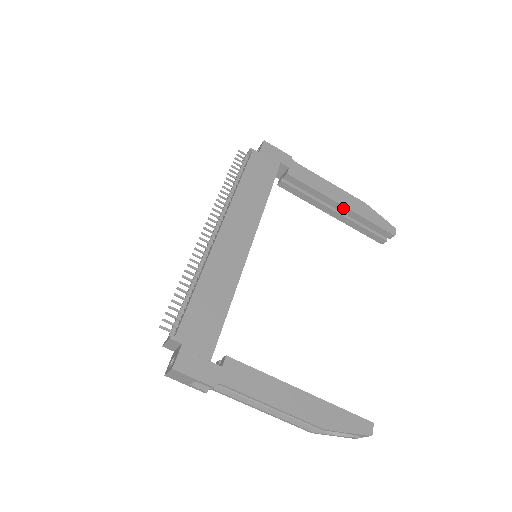
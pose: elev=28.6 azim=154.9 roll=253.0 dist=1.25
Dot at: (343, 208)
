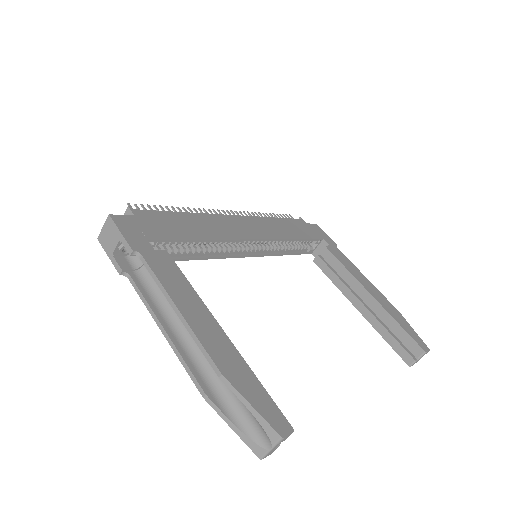
Dot at: (372, 299)
